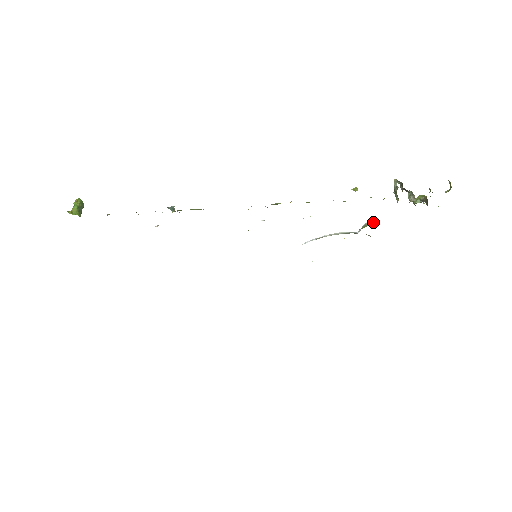
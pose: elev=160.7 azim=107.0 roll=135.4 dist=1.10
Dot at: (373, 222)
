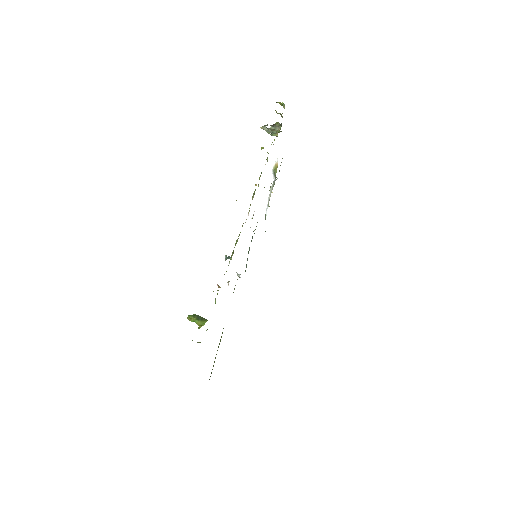
Dot at: (276, 163)
